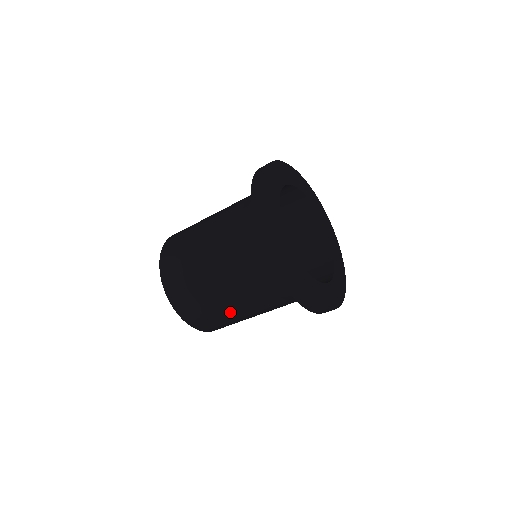
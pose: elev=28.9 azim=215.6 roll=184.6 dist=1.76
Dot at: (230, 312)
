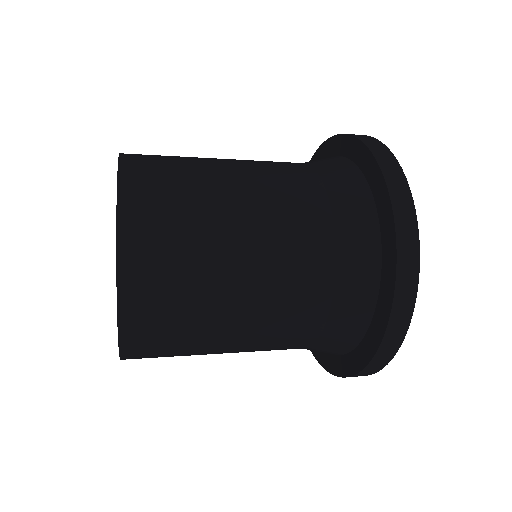
Dot at: occluded
